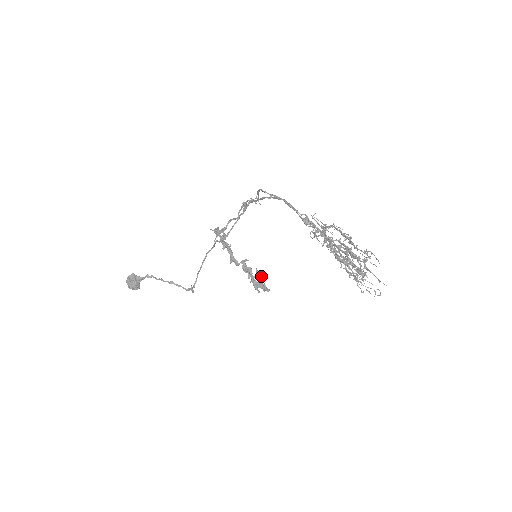
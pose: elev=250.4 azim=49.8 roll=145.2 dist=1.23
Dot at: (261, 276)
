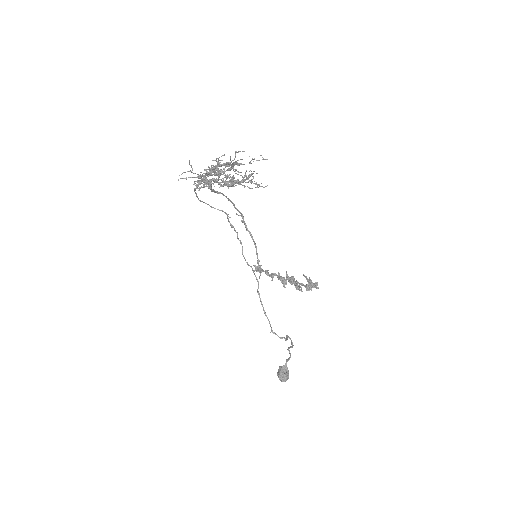
Dot at: (306, 277)
